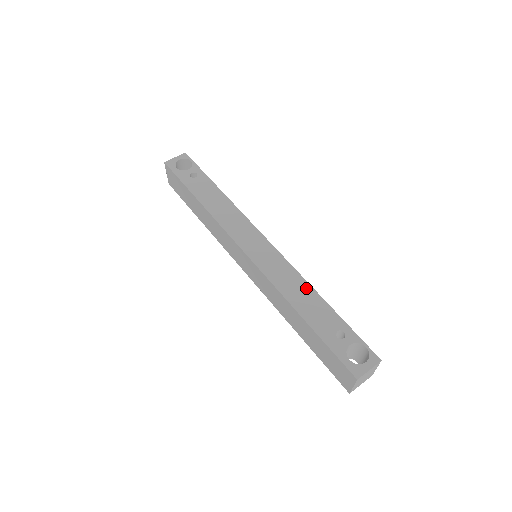
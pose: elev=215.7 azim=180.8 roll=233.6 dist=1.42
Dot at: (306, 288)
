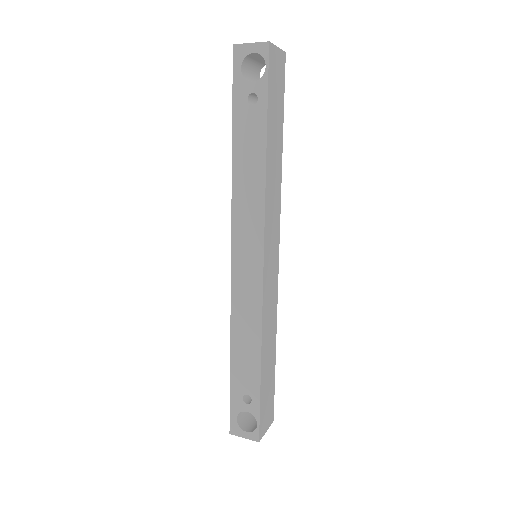
Dot at: (255, 341)
